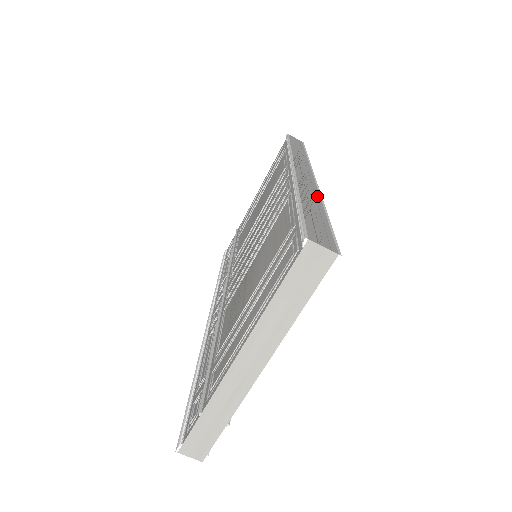
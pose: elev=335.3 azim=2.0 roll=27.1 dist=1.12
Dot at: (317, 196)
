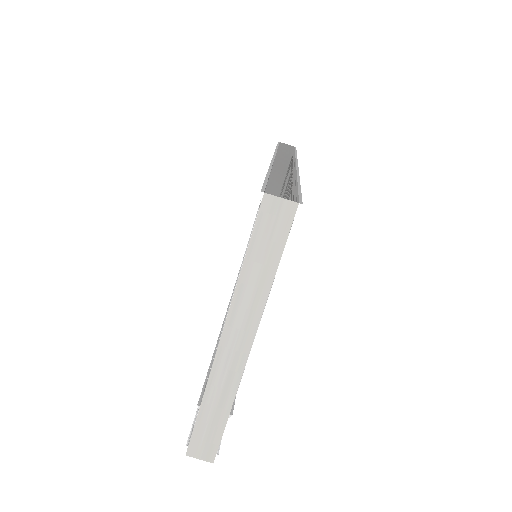
Dot at: (293, 173)
